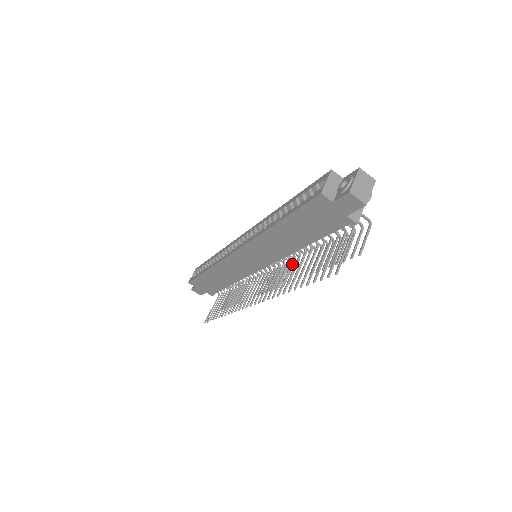
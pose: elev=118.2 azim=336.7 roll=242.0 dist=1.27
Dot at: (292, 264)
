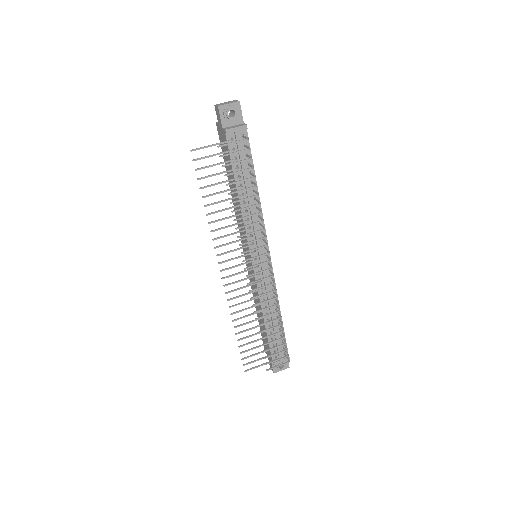
Dot at: (241, 222)
